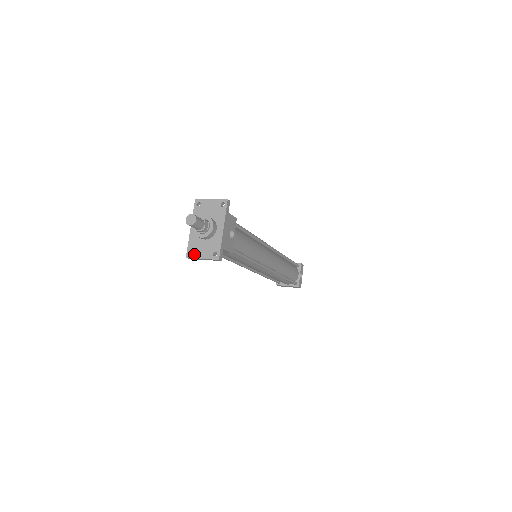
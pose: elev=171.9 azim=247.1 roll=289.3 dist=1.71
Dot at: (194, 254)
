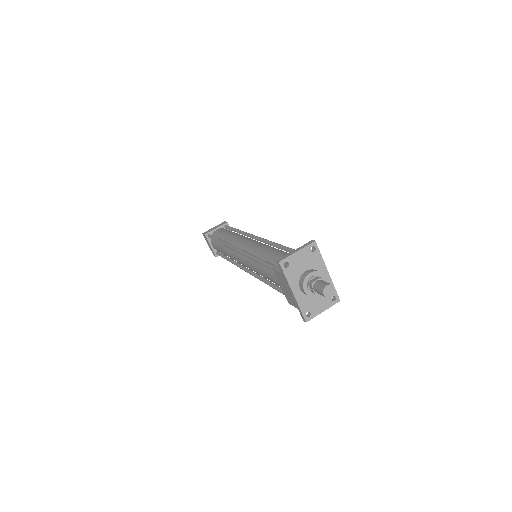
Dot at: (313, 313)
